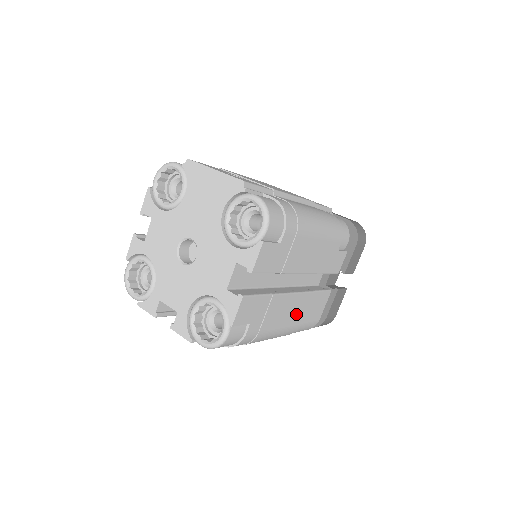
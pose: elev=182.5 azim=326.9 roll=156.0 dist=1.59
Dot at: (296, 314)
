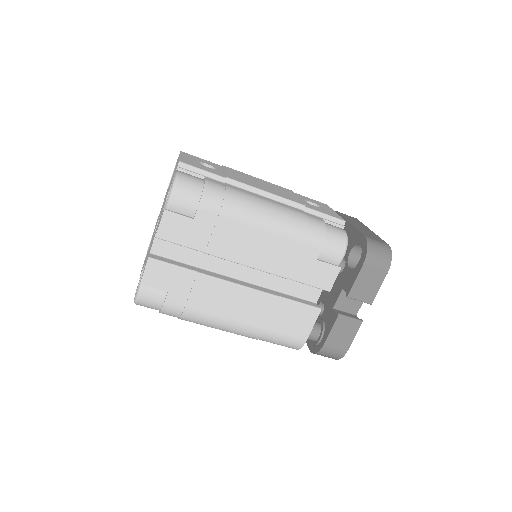
Dot at: (250, 312)
